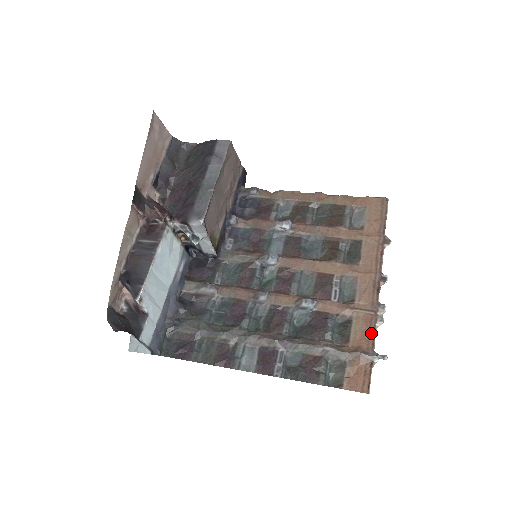
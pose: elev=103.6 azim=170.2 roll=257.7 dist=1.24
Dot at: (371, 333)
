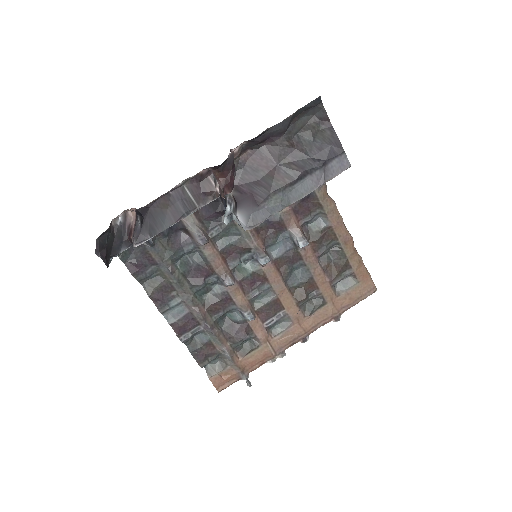
Dot at: (259, 364)
